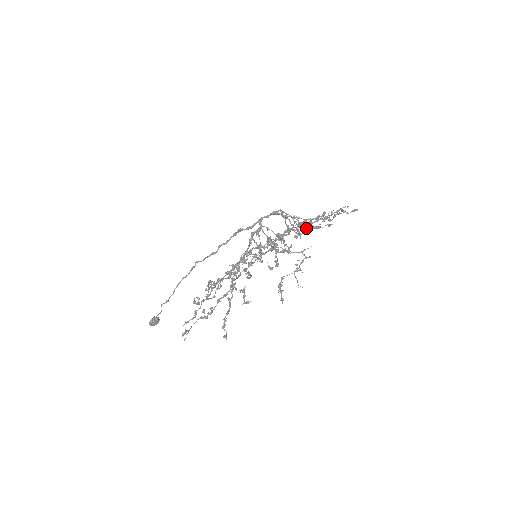
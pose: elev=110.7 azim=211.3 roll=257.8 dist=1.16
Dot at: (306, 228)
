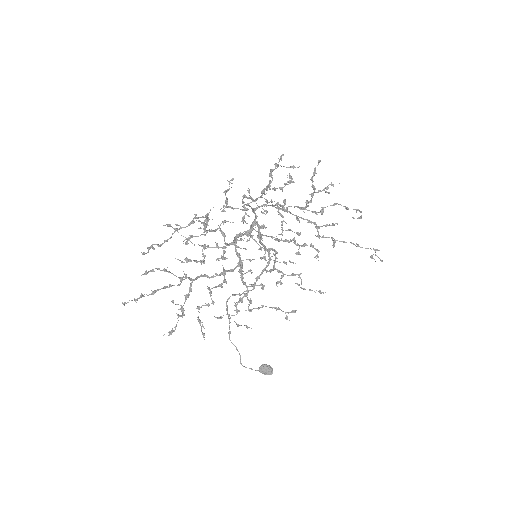
Dot at: (360, 217)
